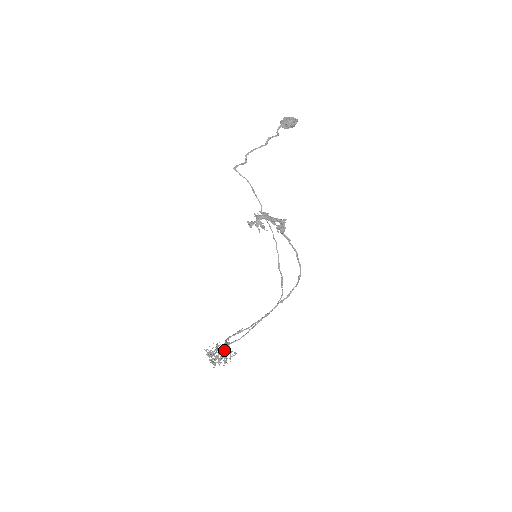
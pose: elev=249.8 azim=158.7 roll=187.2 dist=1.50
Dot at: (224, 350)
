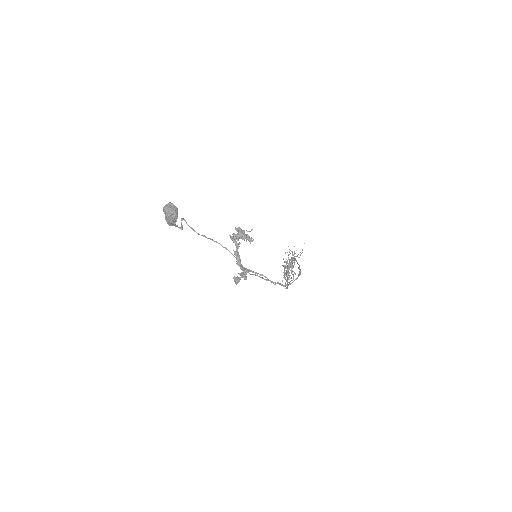
Dot at: (286, 274)
